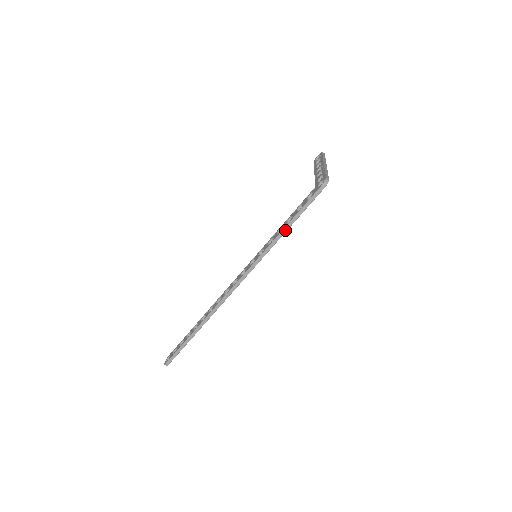
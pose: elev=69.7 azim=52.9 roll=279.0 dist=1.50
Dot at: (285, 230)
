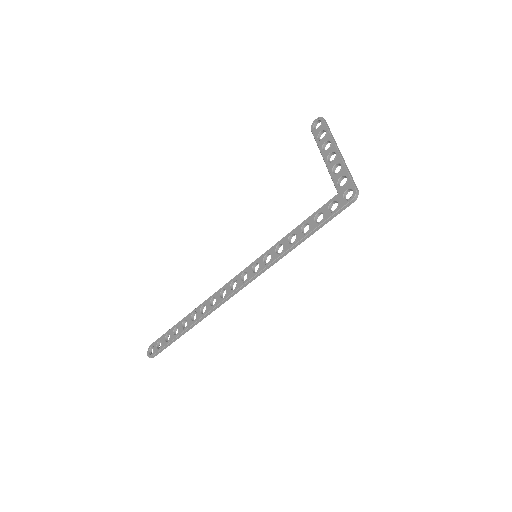
Dot at: (301, 242)
